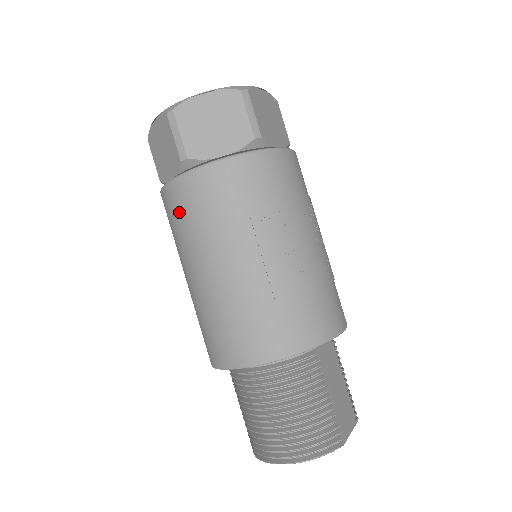
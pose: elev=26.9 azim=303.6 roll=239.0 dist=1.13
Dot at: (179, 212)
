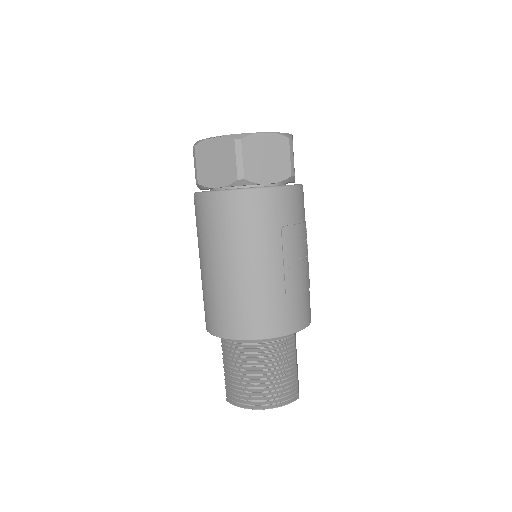
Dot at: (225, 217)
